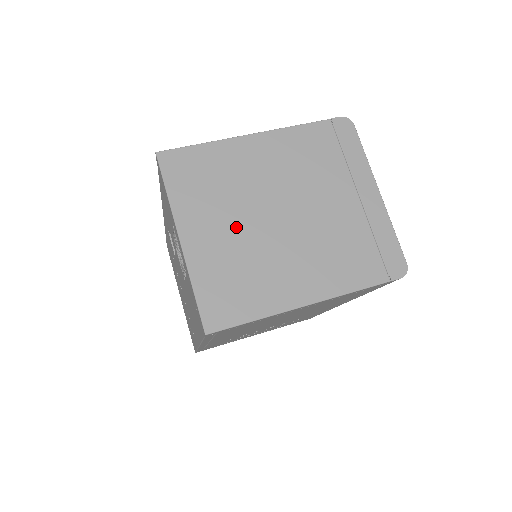
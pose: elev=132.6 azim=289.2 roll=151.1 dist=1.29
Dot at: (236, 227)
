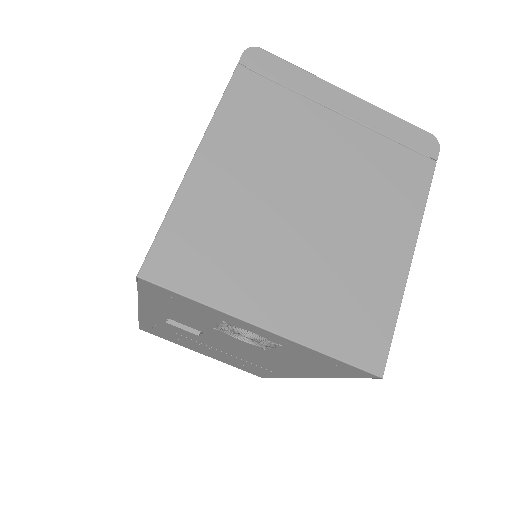
Dot at: (291, 258)
